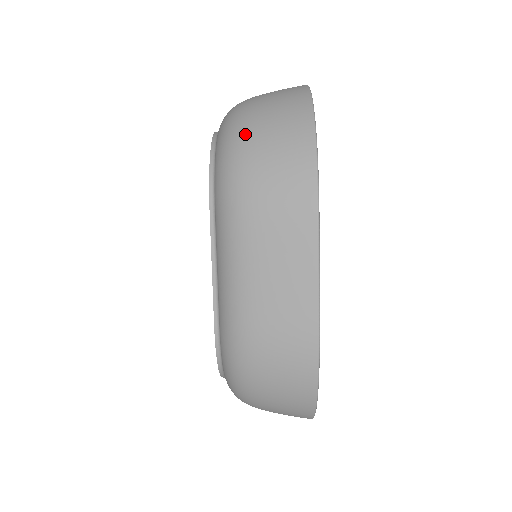
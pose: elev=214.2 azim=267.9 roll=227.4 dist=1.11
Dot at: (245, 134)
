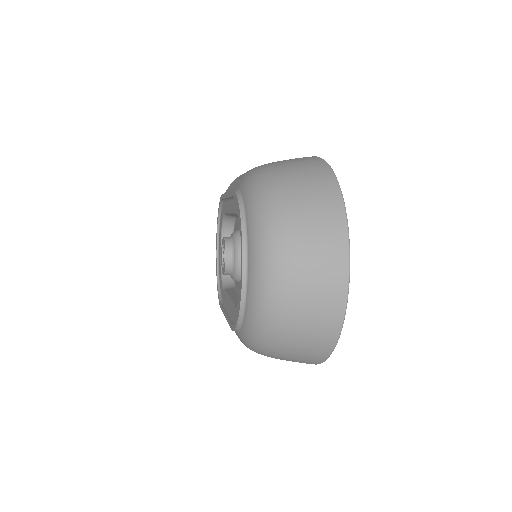
Dot at: (272, 350)
